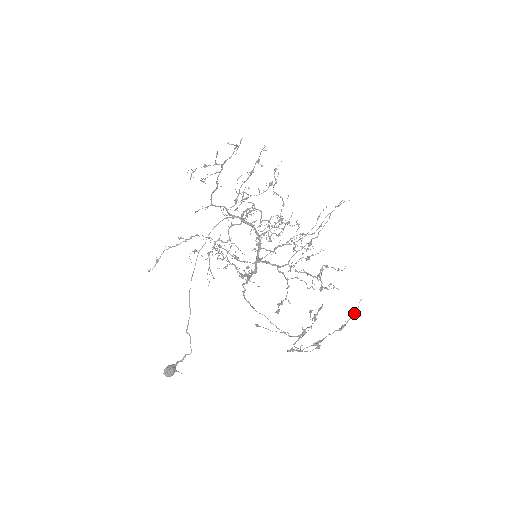
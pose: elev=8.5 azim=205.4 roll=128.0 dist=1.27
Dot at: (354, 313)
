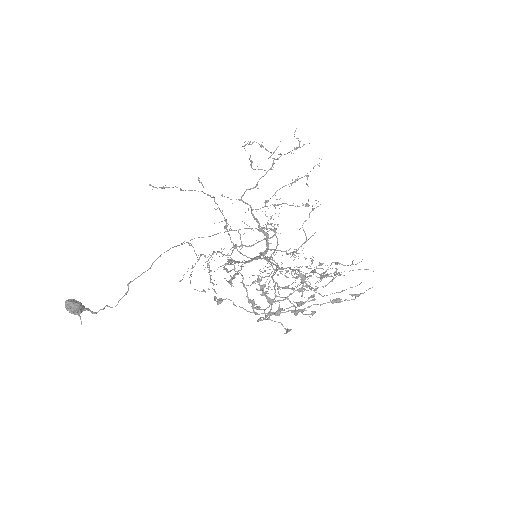
Dot at: (357, 294)
